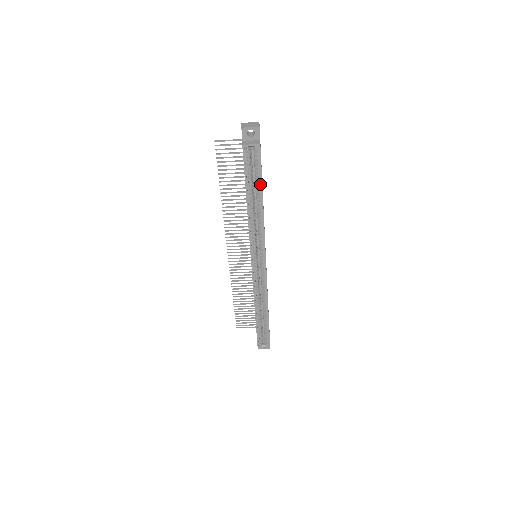
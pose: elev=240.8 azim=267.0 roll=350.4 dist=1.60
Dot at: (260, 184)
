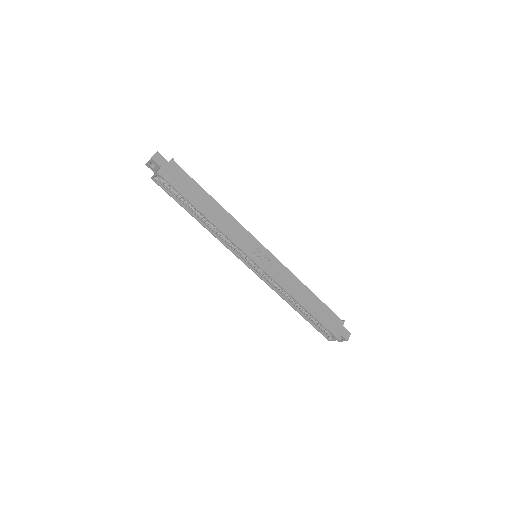
Dot at: (188, 200)
